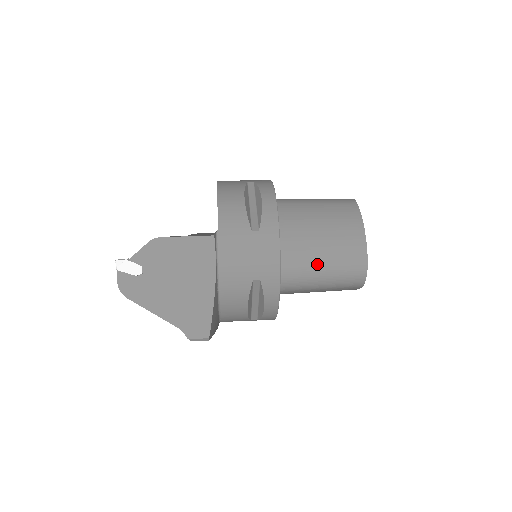
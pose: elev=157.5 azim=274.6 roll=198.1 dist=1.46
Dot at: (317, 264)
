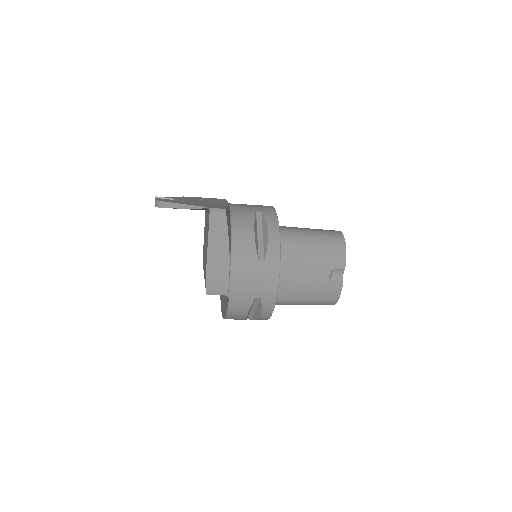
Dot at: (303, 229)
